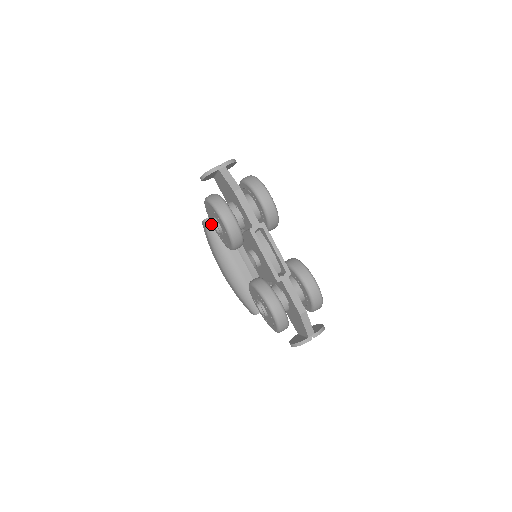
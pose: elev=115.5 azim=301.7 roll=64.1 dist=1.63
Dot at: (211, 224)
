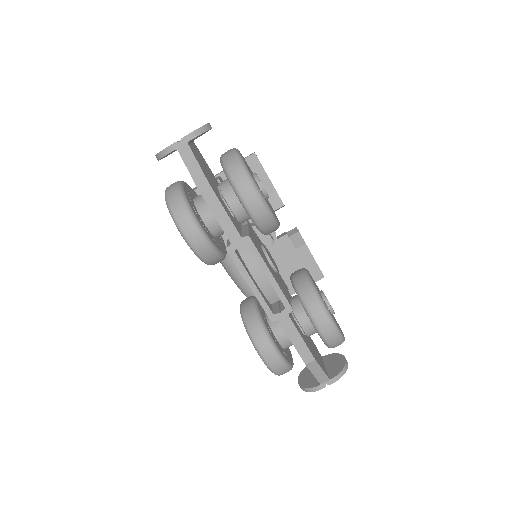
Dot at: occluded
